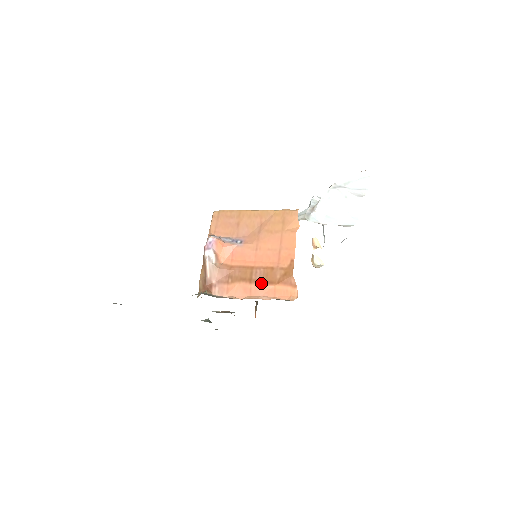
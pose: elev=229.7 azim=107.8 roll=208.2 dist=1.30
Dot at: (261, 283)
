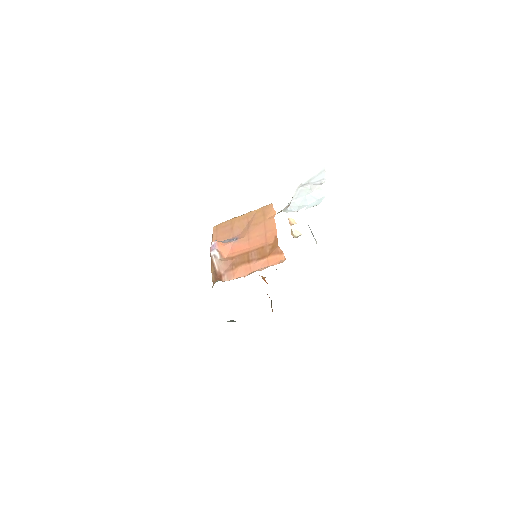
Dot at: (257, 260)
